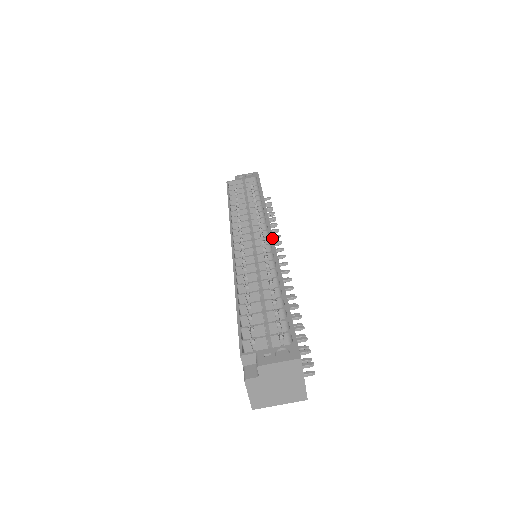
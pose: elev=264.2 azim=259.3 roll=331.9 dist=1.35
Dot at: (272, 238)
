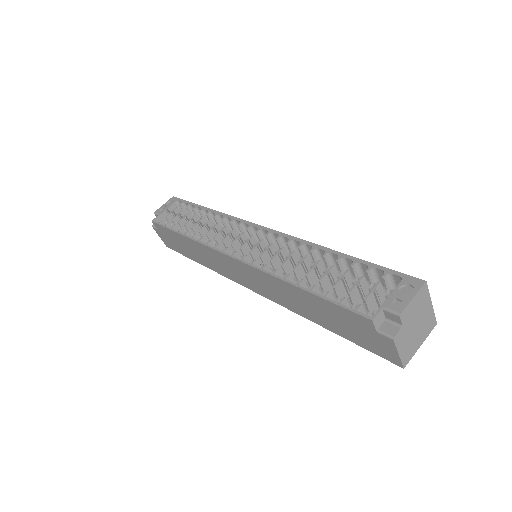
Dot at: (264, 228)
